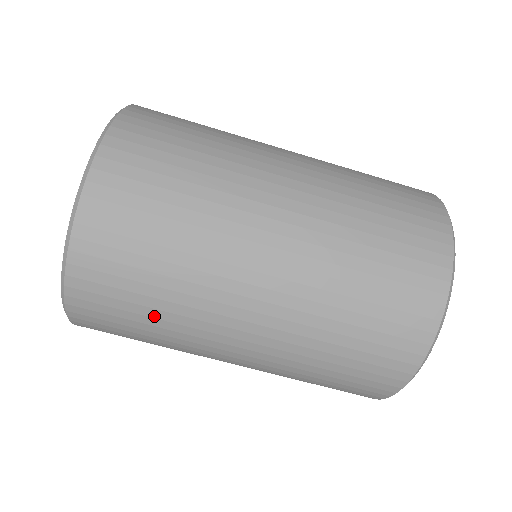
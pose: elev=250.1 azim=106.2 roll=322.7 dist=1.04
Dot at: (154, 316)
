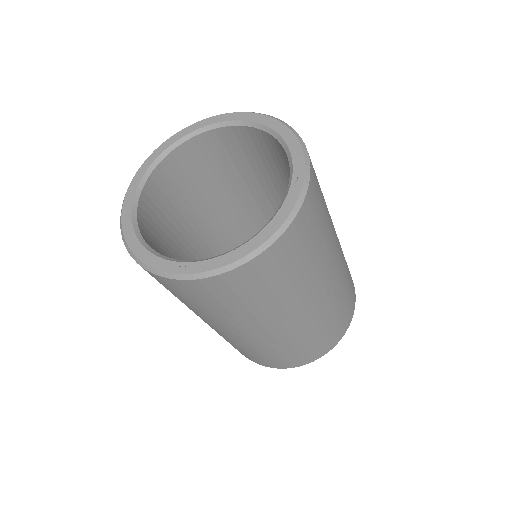
Dot at: occluded
